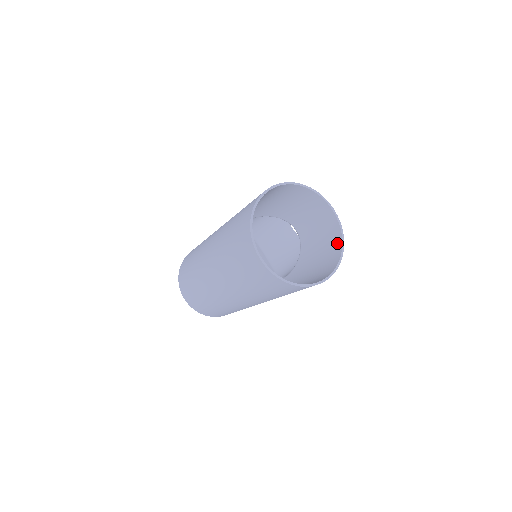
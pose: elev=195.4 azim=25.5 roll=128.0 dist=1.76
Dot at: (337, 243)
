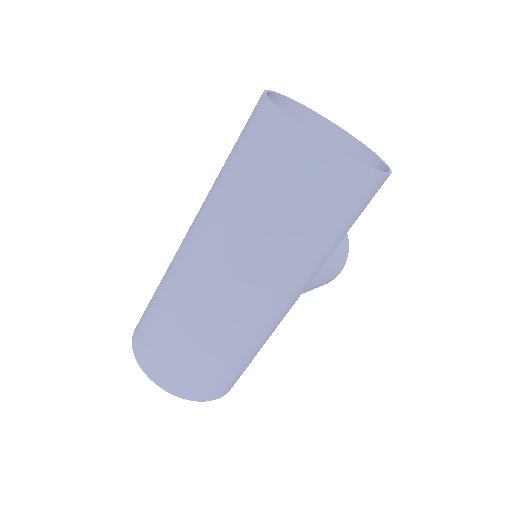
Dot at: occluded
